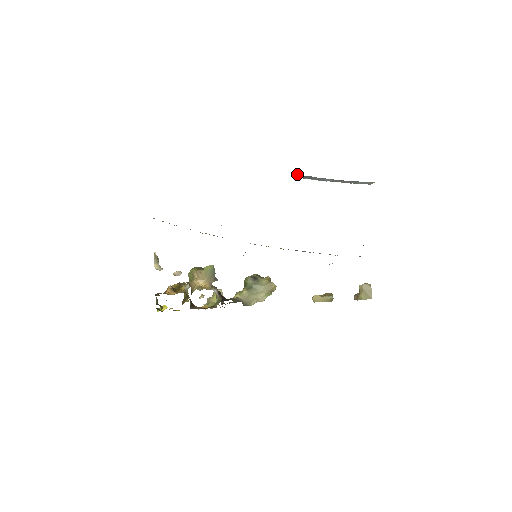
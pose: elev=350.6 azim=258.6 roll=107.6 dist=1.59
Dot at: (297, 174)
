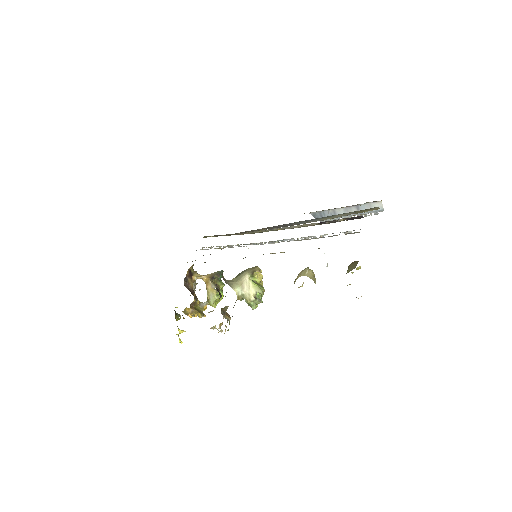
Dot at: (314, 214)
